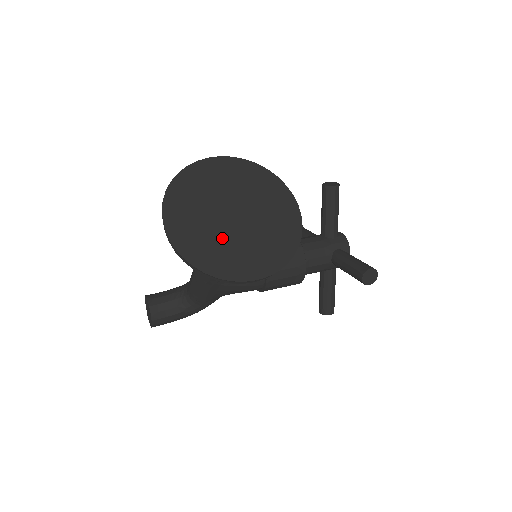
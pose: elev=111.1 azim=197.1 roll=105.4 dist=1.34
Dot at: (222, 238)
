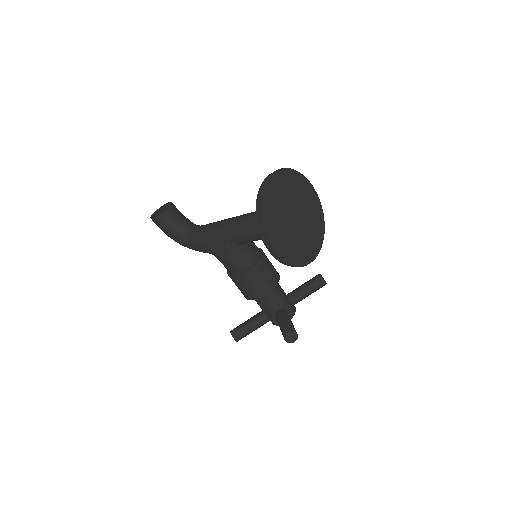
Dot at: (281, 216)
